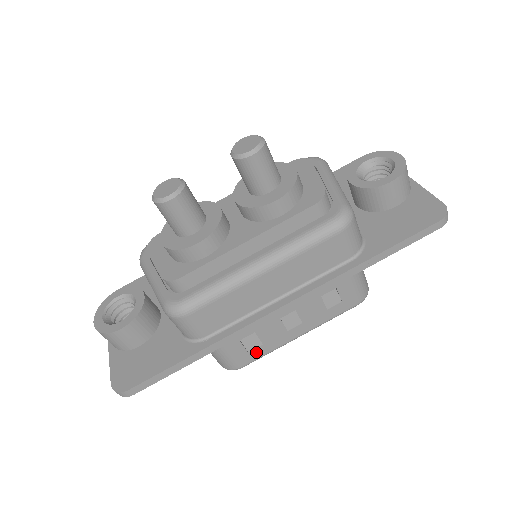
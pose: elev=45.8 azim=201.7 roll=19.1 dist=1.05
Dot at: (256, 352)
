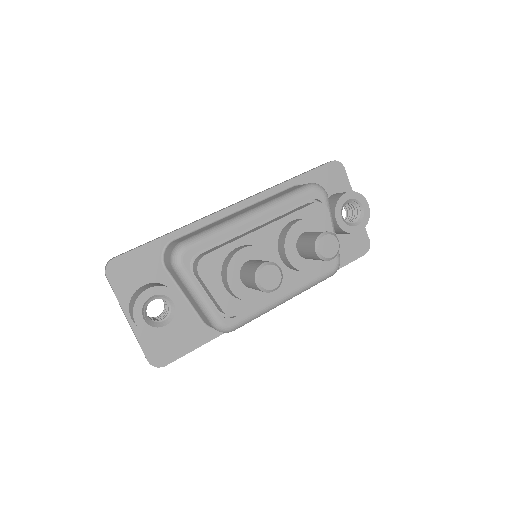
Dot at: occluded
